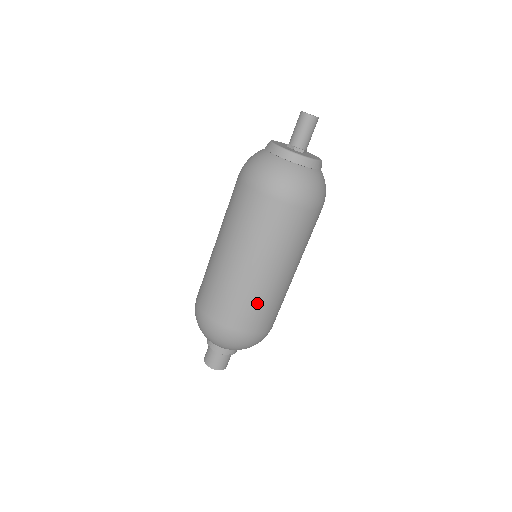
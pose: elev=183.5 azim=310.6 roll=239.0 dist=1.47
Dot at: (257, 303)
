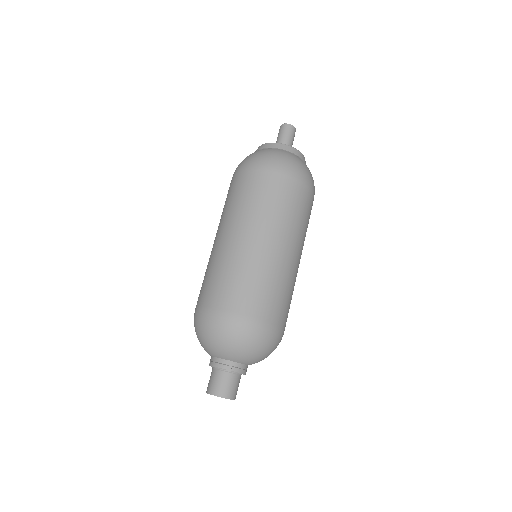
Dot at: (292, 294)
